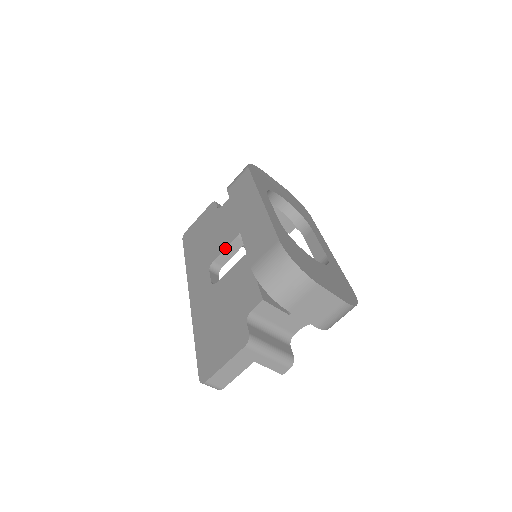
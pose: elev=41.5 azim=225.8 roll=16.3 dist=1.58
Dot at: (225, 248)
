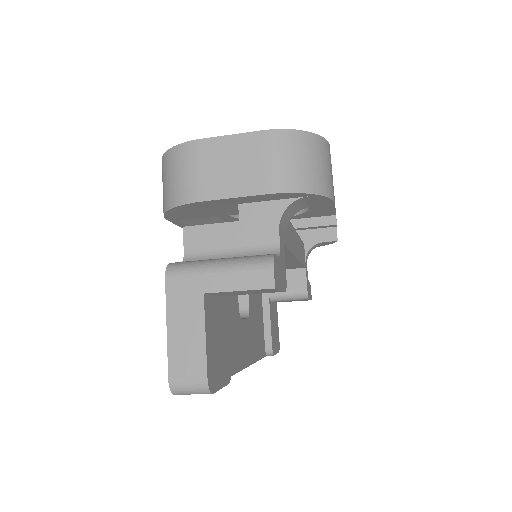
Dot at: occluded
